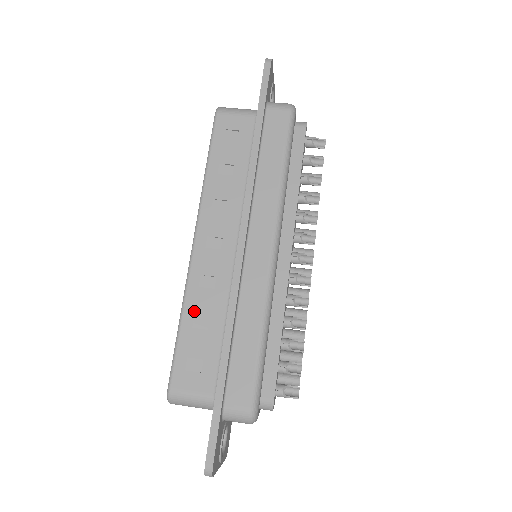
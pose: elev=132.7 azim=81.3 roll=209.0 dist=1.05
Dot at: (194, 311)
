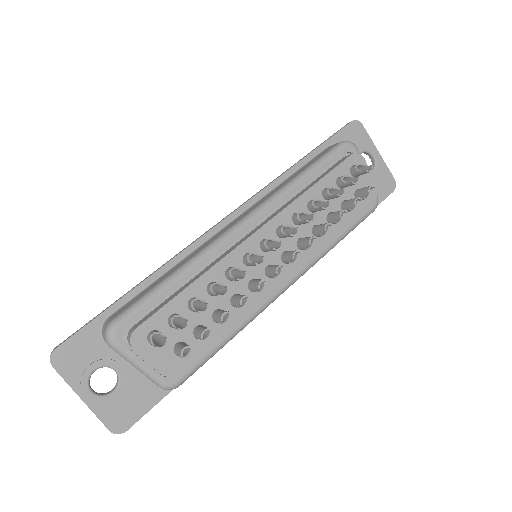
Dot at: occluded
